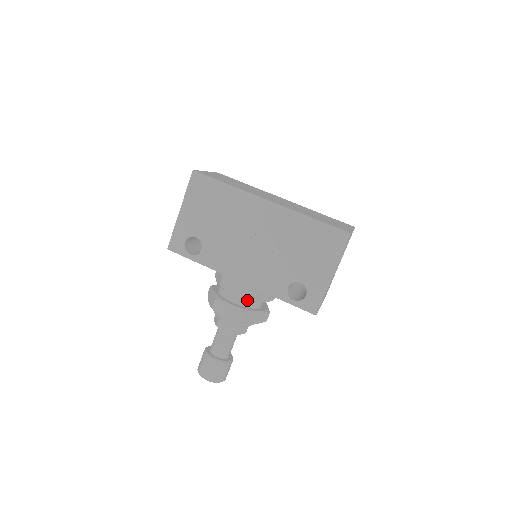
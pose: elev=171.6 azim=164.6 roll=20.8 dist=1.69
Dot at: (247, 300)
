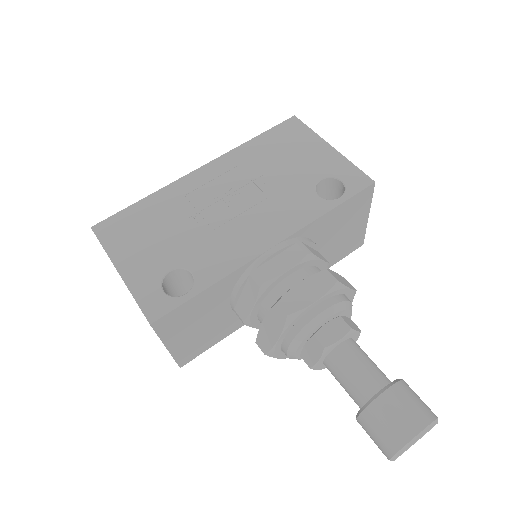
Dot at: (307, 270)
